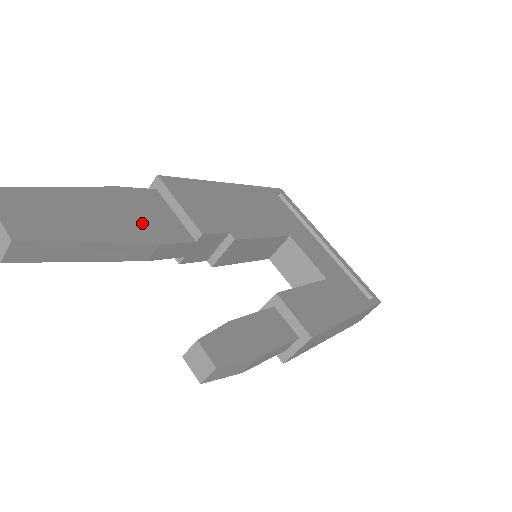
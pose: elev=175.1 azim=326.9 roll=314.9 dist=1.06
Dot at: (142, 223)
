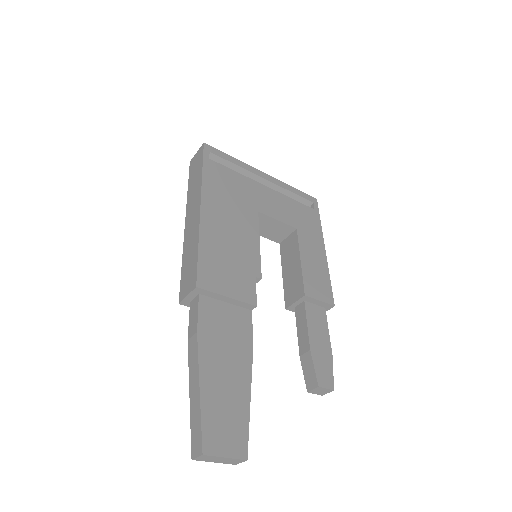
Dot at: (234, 344)
